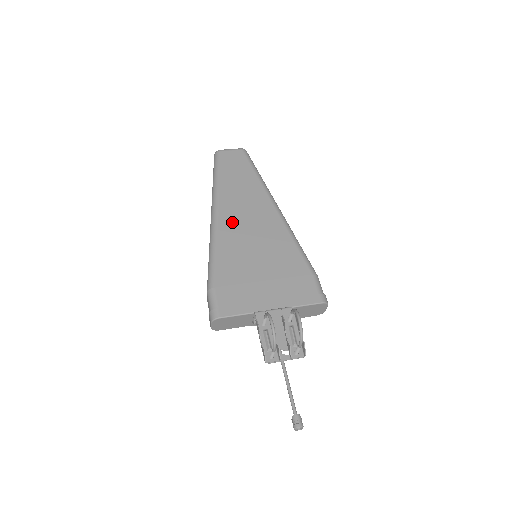
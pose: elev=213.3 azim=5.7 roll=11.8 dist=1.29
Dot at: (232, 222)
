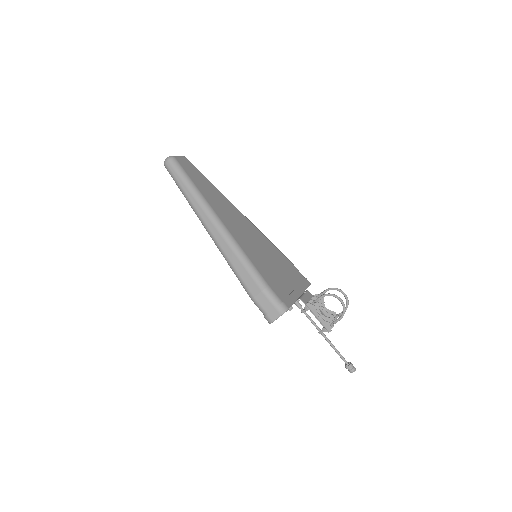
Dot at: (234, 228)
